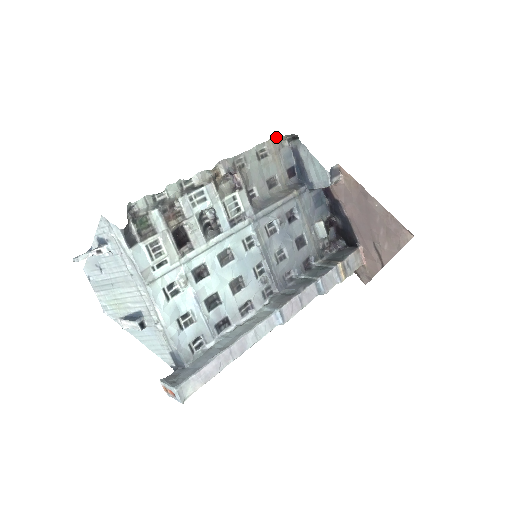
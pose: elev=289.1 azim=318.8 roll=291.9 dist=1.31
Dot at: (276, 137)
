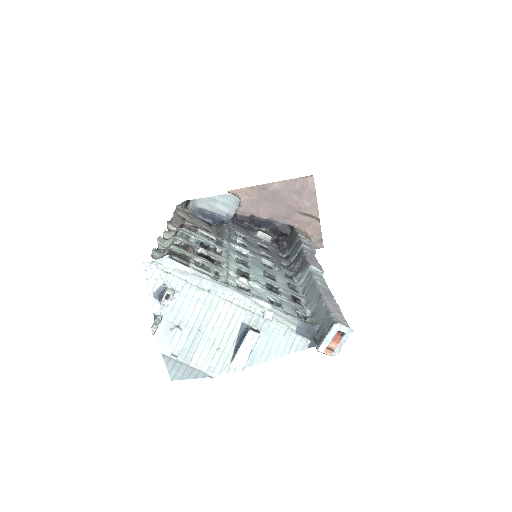
Dot at: (177, 207)
